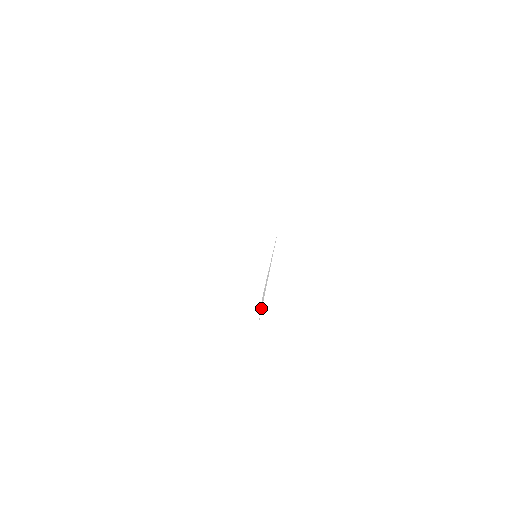
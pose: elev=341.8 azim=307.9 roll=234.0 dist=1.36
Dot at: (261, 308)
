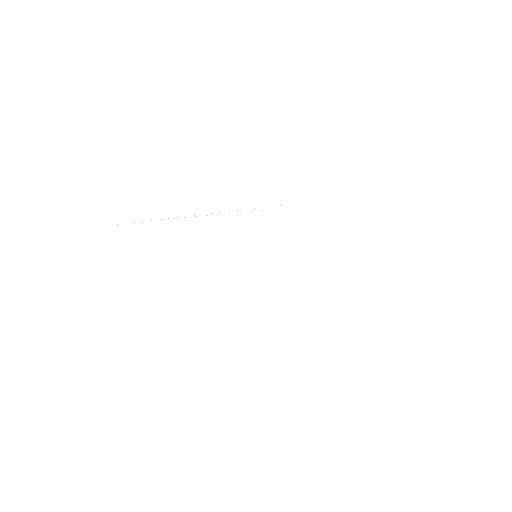
Dot at: occluded
